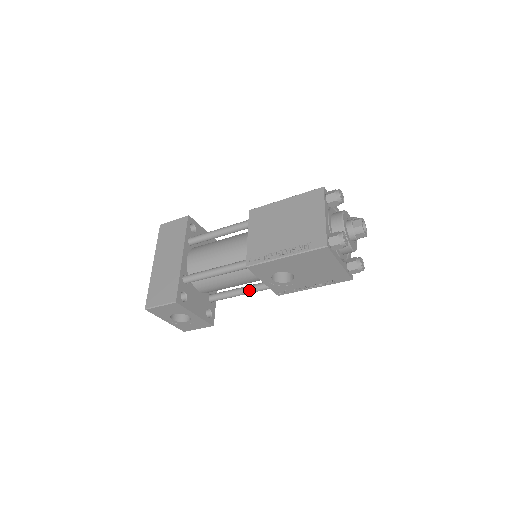
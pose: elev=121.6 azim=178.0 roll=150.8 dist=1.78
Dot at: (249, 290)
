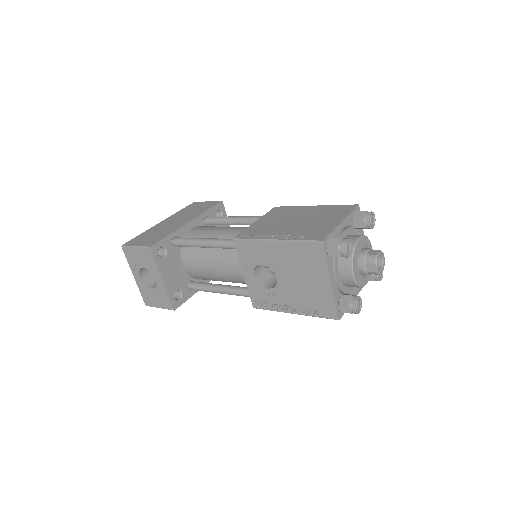
Dot at: (229, 289)
